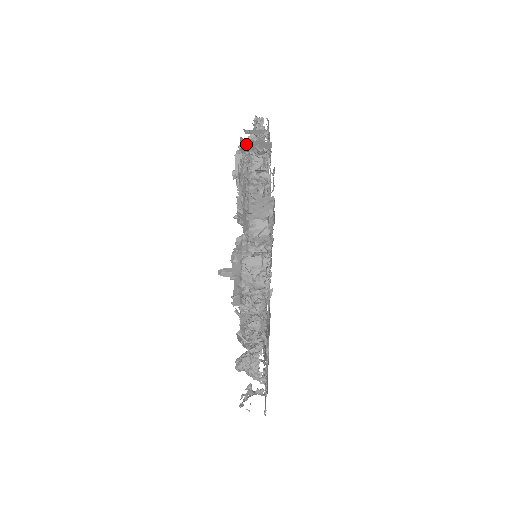
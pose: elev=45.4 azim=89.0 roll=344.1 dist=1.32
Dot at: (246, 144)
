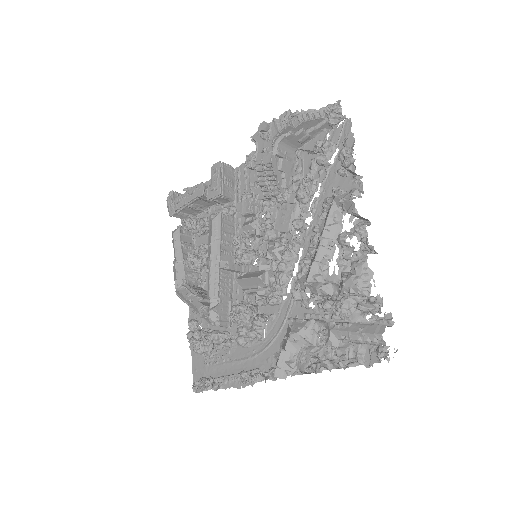
Dot at: (352, 211)
